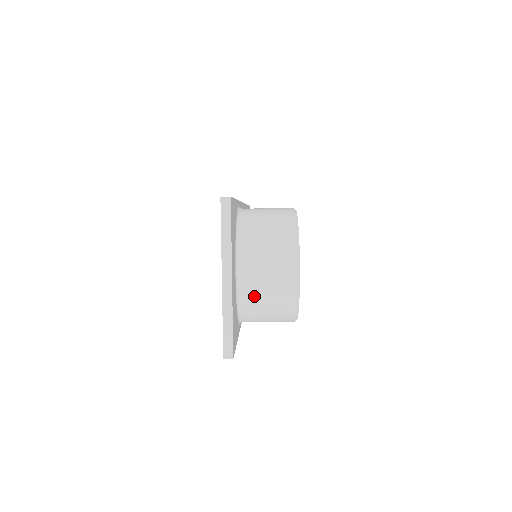
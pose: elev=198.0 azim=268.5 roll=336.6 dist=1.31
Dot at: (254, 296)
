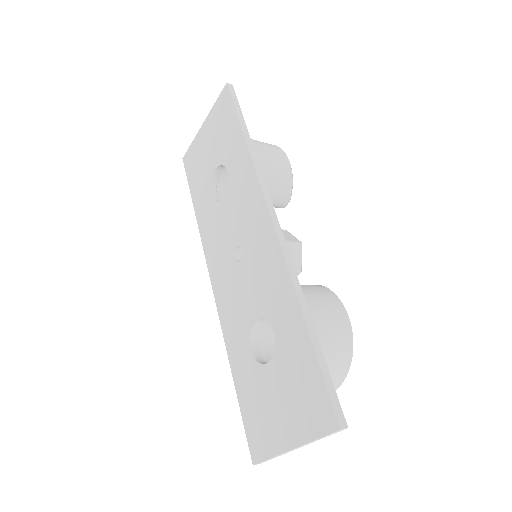
Dot at: occluded
